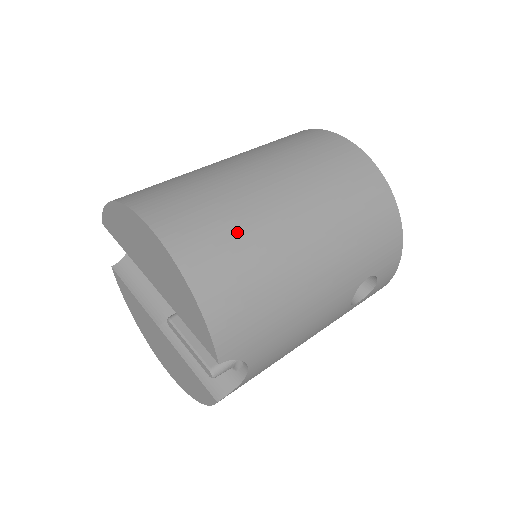
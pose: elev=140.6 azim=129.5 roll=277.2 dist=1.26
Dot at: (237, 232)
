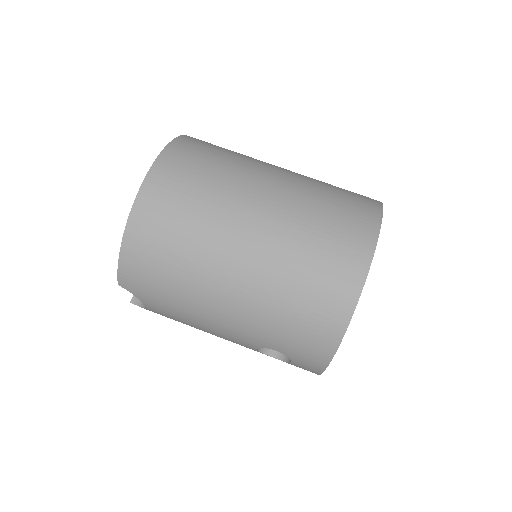
Dot at: (186, 230)
